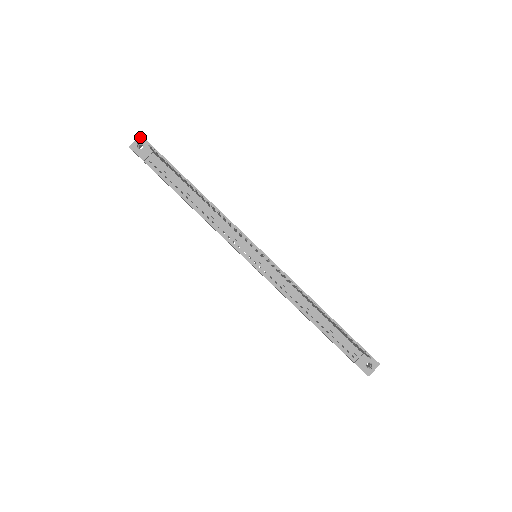
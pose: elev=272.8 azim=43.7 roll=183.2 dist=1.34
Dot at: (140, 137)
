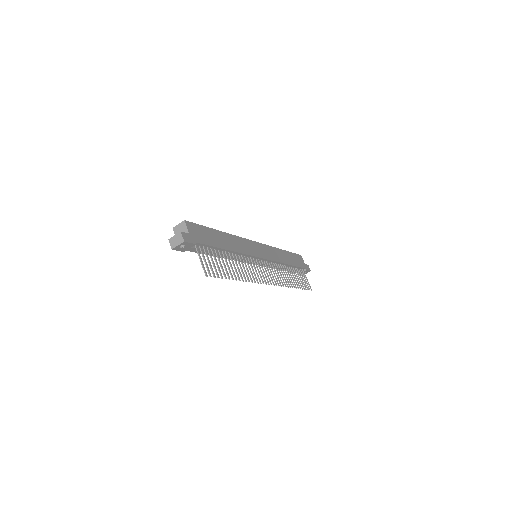
Dot at: (183, 243)
